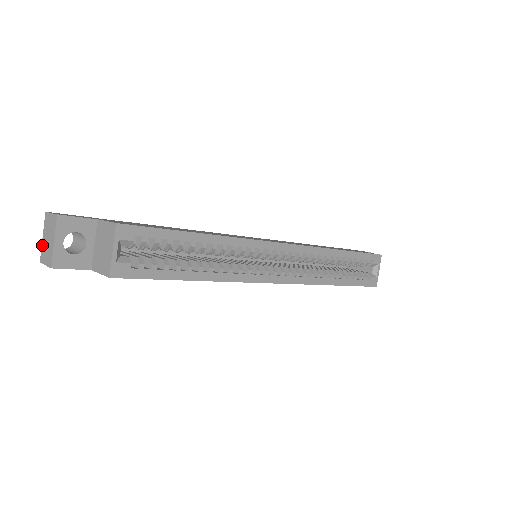
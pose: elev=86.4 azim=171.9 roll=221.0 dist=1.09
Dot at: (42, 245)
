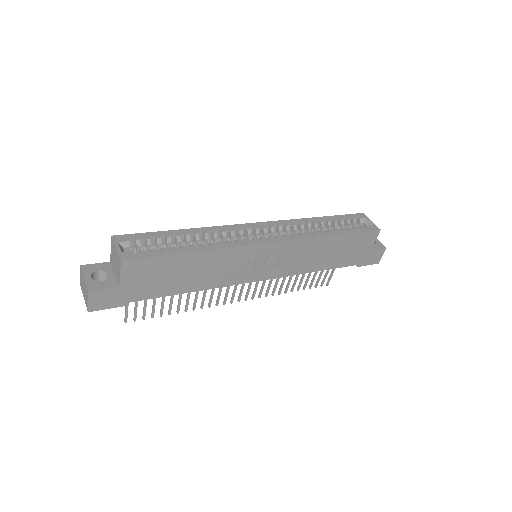
Dot at: (85, 302)
